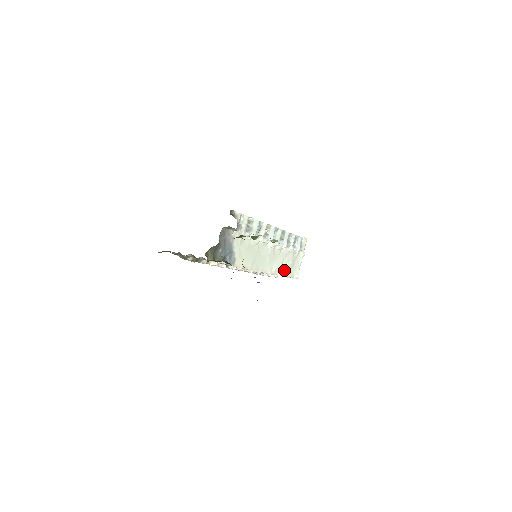
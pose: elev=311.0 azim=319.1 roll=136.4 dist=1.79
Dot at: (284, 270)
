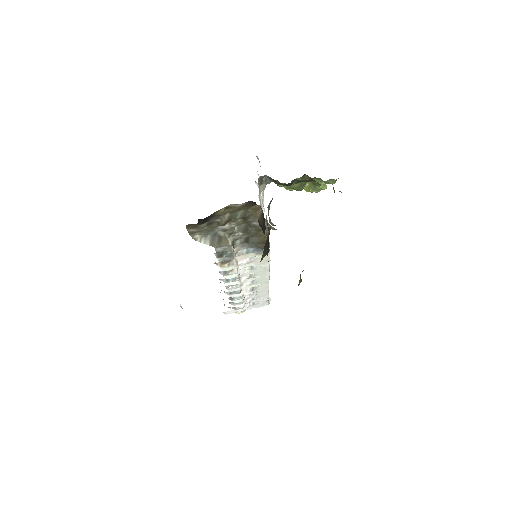
Dot at: occluded
